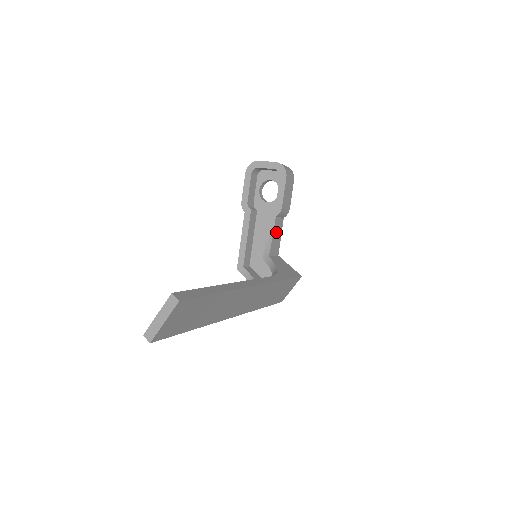
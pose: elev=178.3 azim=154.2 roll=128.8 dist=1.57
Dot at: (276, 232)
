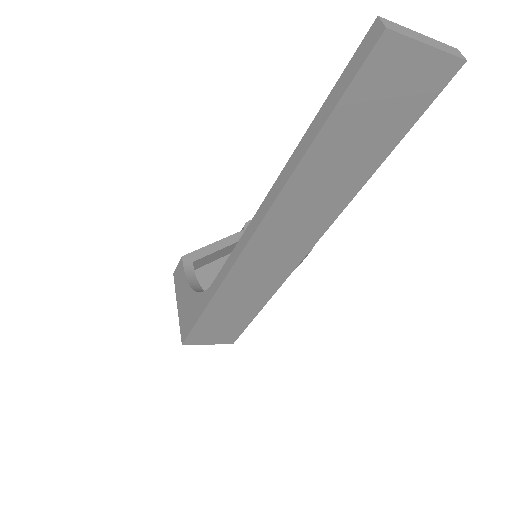
Dot at: occluded
